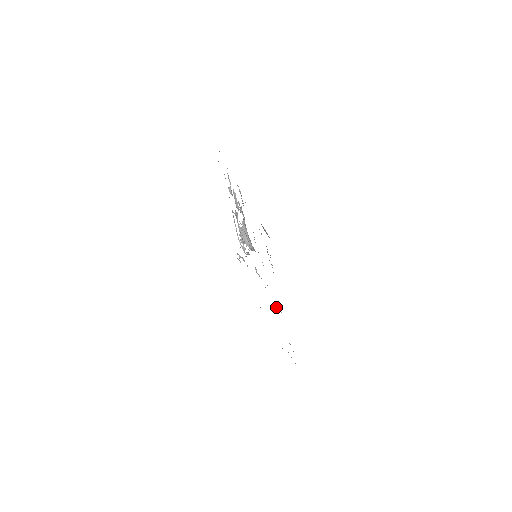
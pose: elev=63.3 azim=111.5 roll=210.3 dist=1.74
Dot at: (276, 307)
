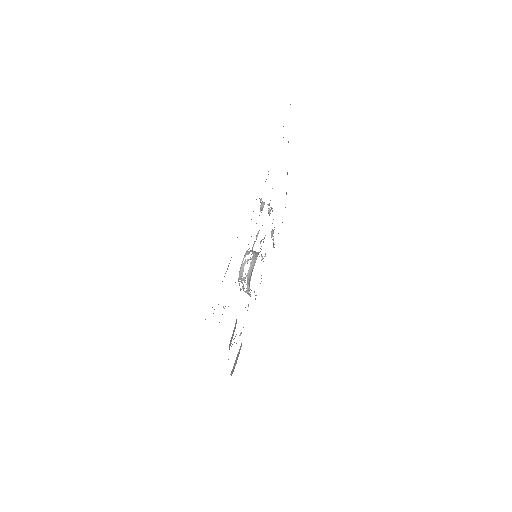
Dot at: occluded
